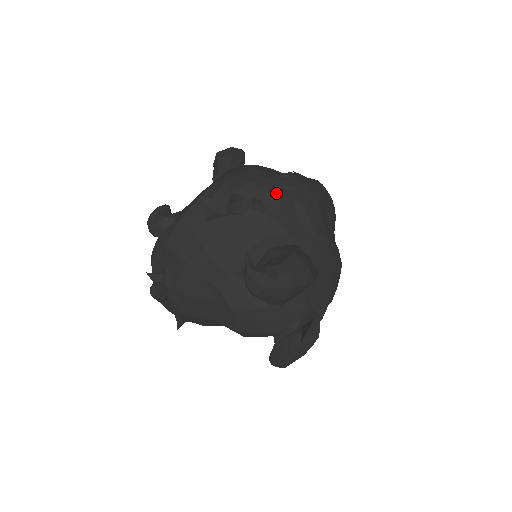
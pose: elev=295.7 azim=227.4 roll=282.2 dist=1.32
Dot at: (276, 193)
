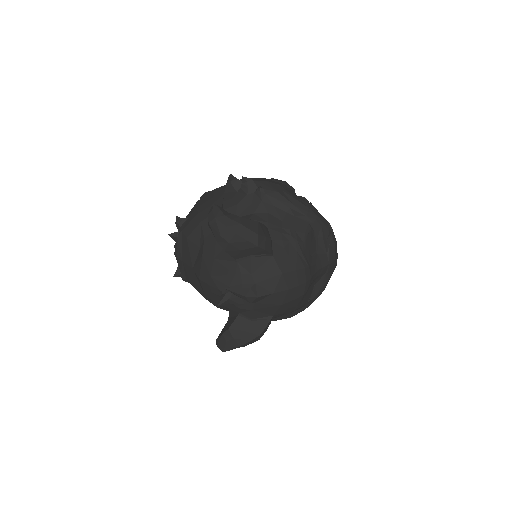
Dot at: (278, 193)
